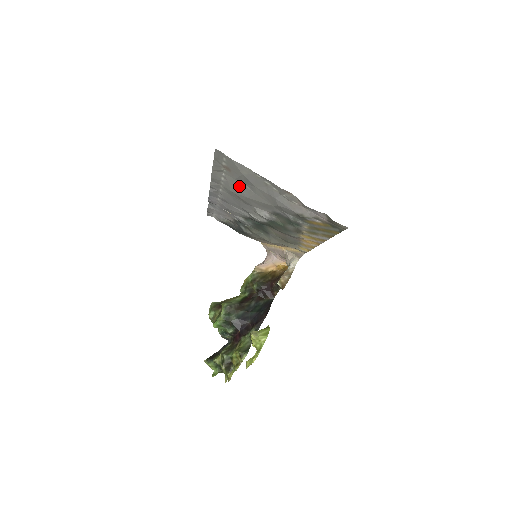
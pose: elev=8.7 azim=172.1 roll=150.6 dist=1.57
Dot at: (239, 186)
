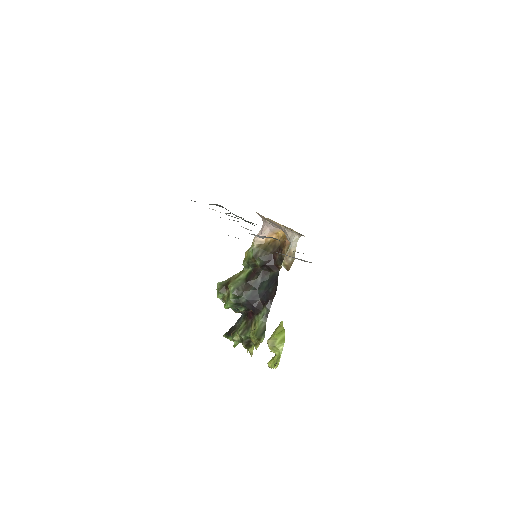
Dot at: occluded
